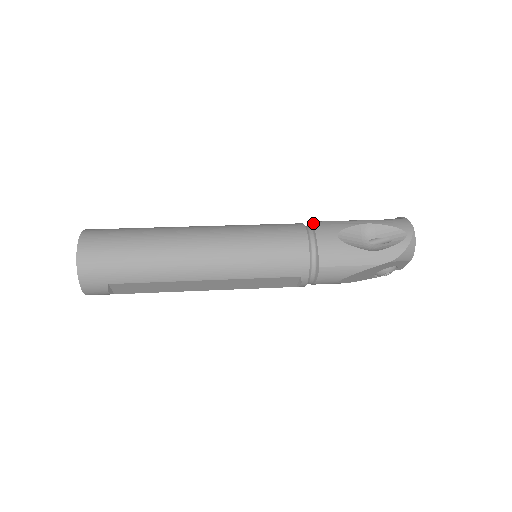
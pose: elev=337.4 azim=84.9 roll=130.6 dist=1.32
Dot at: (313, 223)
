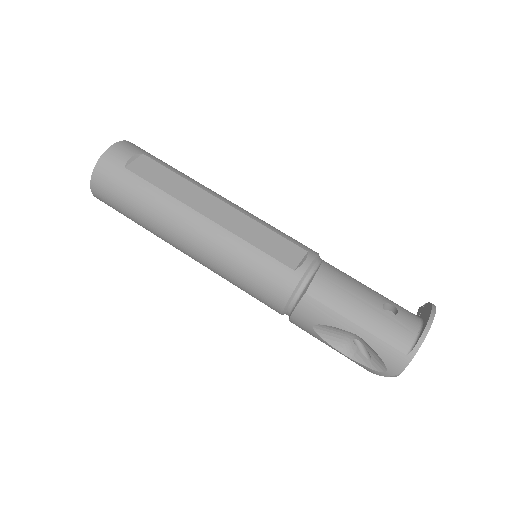
Dot at: (302, 297)
